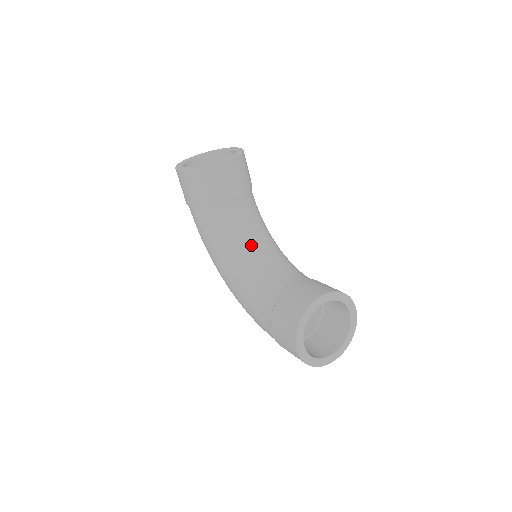
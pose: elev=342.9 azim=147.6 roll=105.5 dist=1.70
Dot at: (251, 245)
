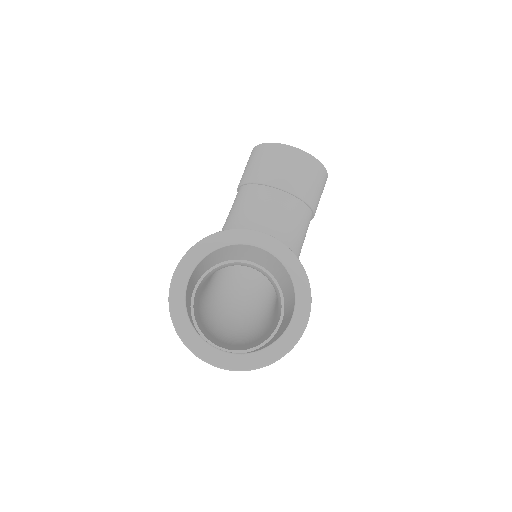
Dot at: occluded
